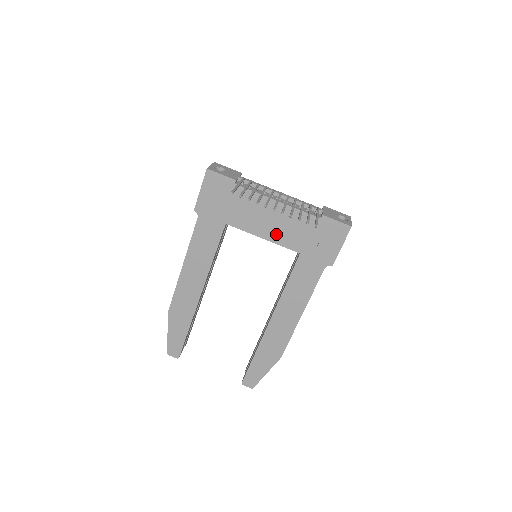
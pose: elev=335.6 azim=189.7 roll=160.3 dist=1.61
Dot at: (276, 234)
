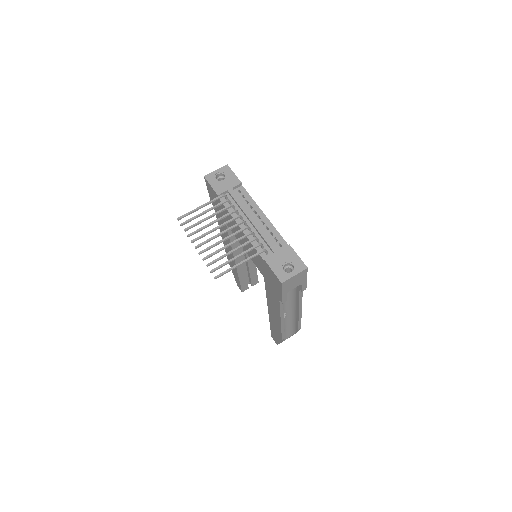
Dot at: (248, 252)
